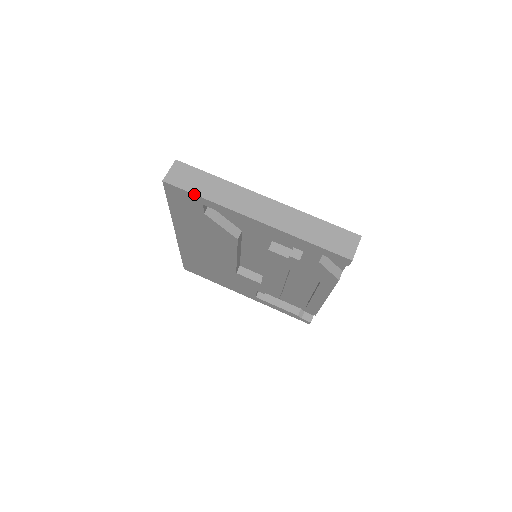
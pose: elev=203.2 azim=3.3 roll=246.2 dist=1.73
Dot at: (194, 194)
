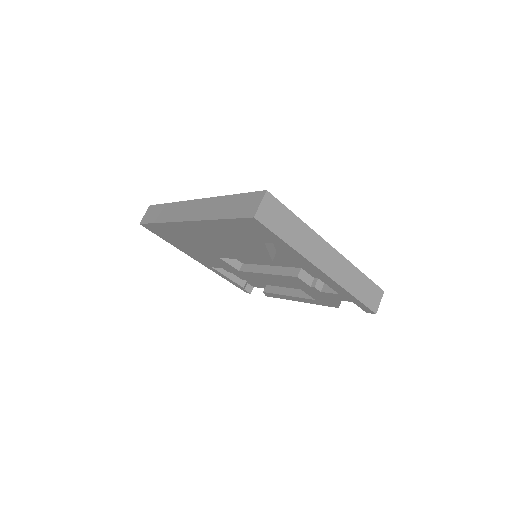
Dot at: (280, 238)
